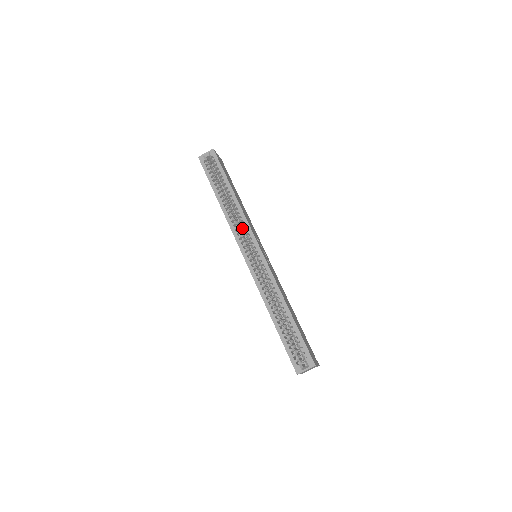
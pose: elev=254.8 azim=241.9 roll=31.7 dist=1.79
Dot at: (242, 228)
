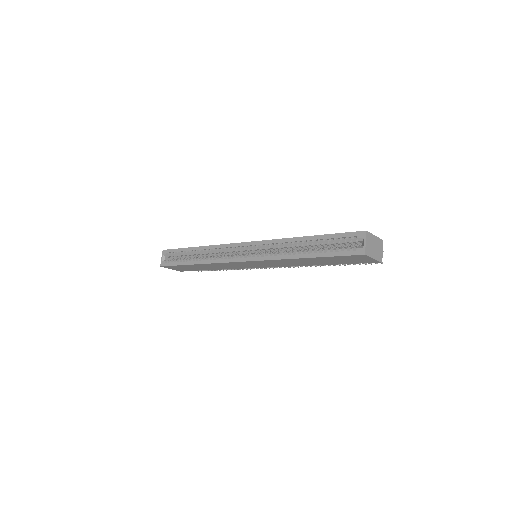
Dot at: occluded
